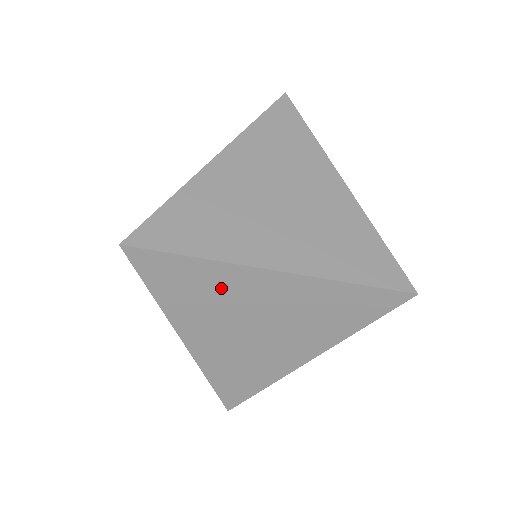
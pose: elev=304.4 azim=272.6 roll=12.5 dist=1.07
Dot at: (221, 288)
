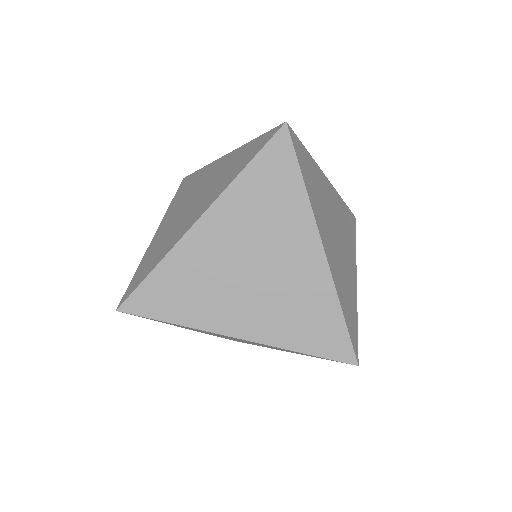
Dot at: occluded
